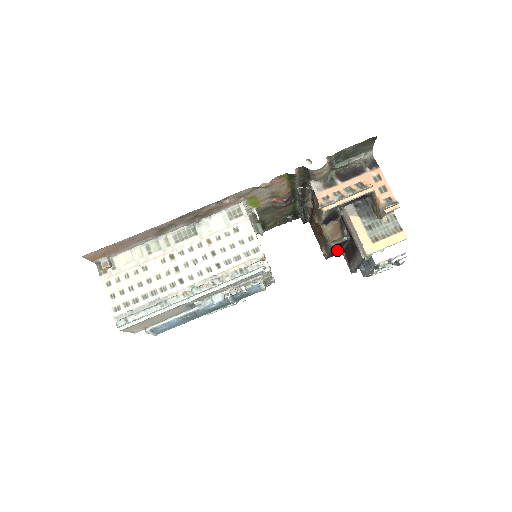
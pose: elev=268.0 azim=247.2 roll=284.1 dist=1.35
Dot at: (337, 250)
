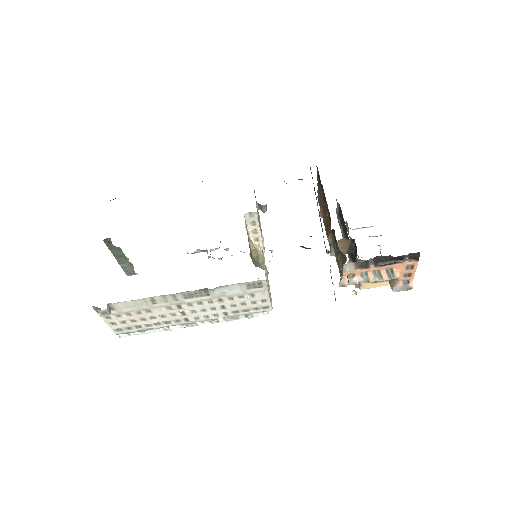
Dot at: occluded
